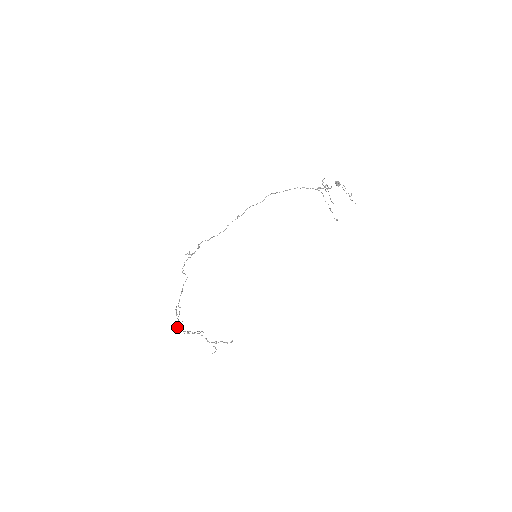
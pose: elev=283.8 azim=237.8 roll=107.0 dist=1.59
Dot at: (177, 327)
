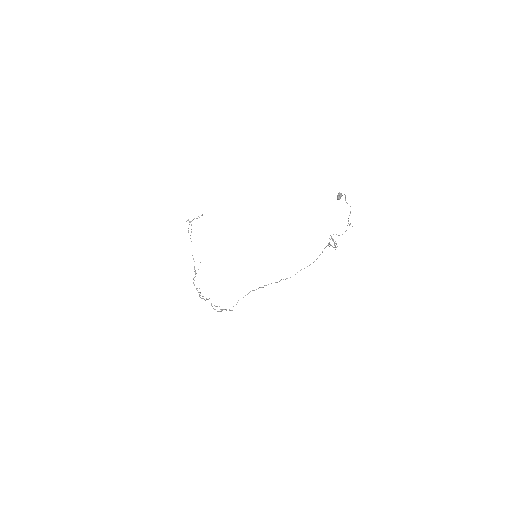
Dot at: occluded
